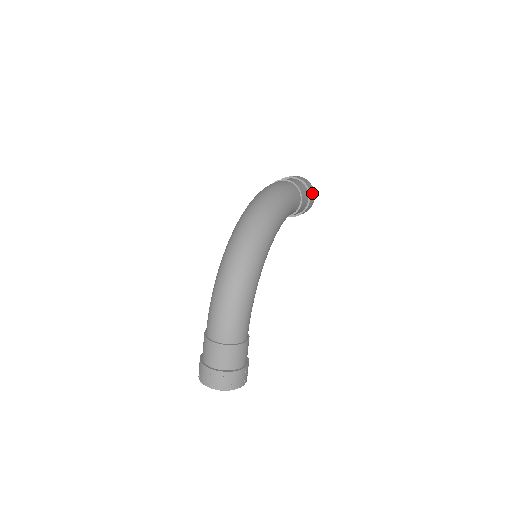
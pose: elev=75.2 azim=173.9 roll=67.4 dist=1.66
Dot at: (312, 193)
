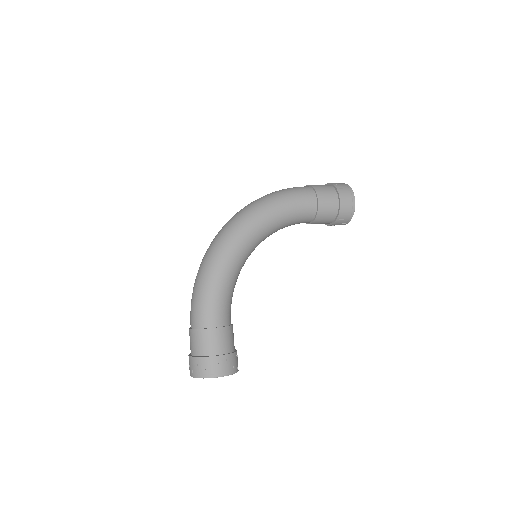
Dot at: (346, 194)
